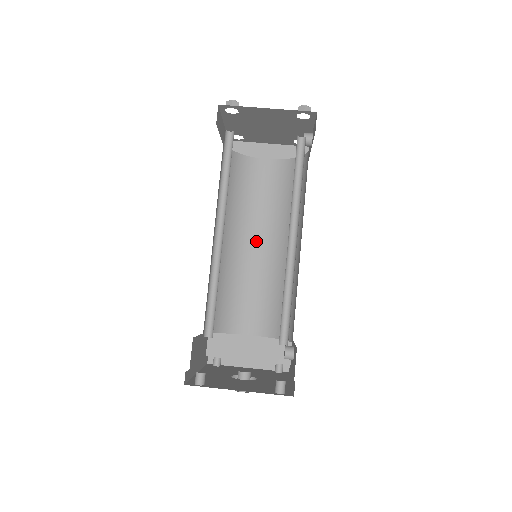
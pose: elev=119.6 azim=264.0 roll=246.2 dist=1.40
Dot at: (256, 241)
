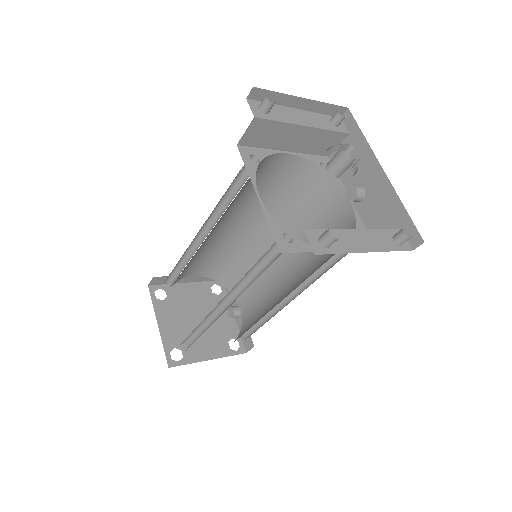
Dot at: occluded
